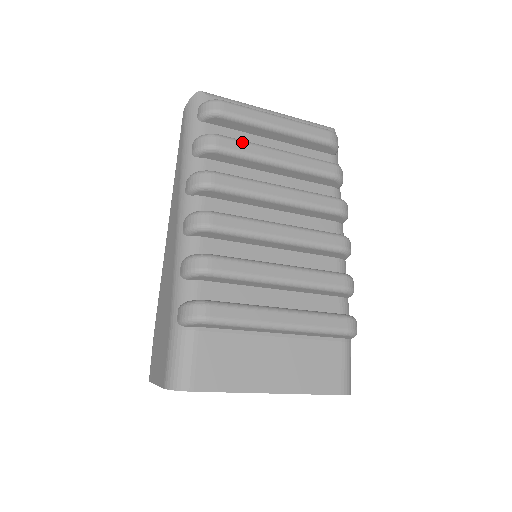
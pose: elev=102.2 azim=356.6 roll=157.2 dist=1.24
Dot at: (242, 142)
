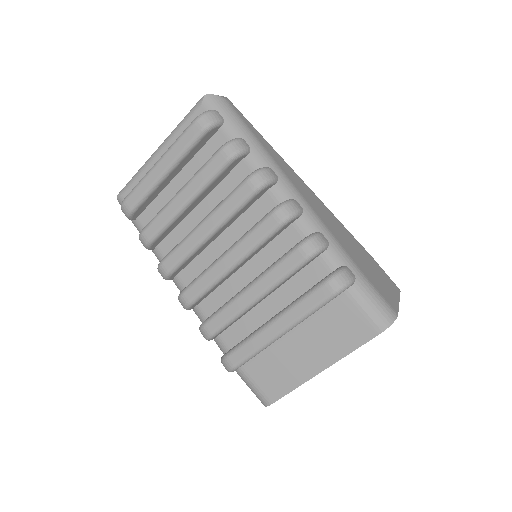
Dot at: (156, 219)
